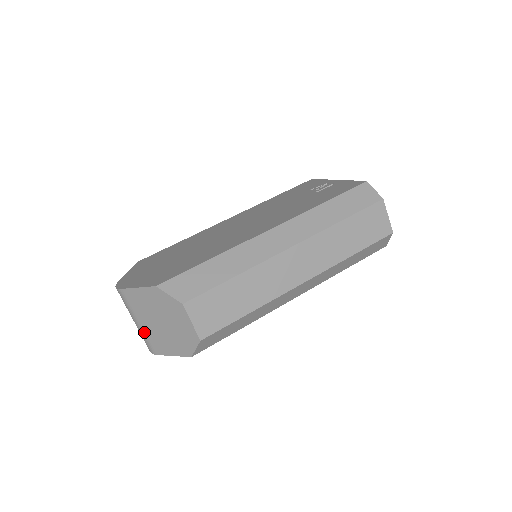
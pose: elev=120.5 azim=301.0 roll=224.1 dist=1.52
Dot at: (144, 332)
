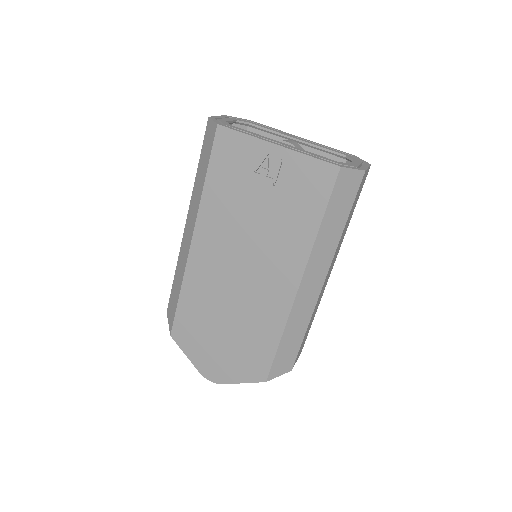
Dot at: occluded
